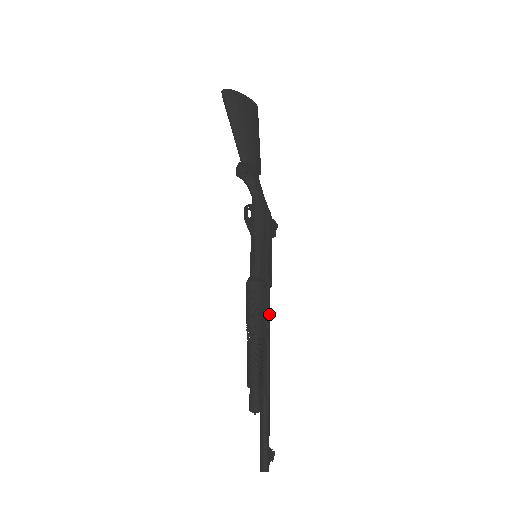
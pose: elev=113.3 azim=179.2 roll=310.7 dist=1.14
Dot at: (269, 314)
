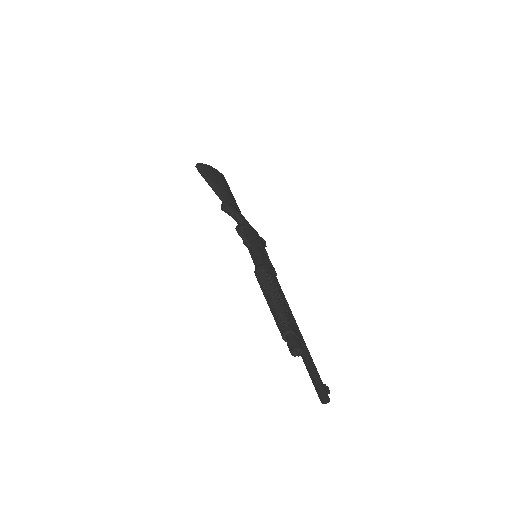
Dot at: occluded
